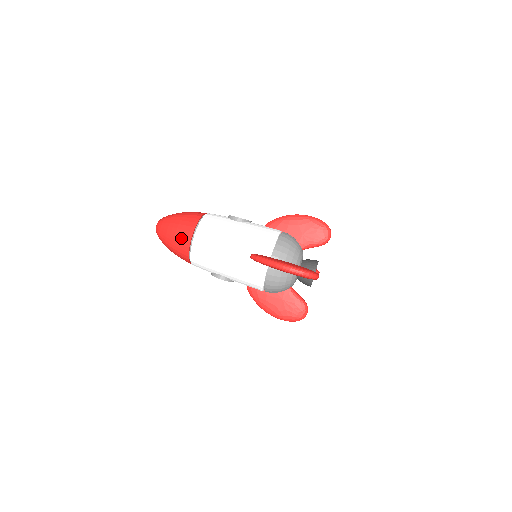
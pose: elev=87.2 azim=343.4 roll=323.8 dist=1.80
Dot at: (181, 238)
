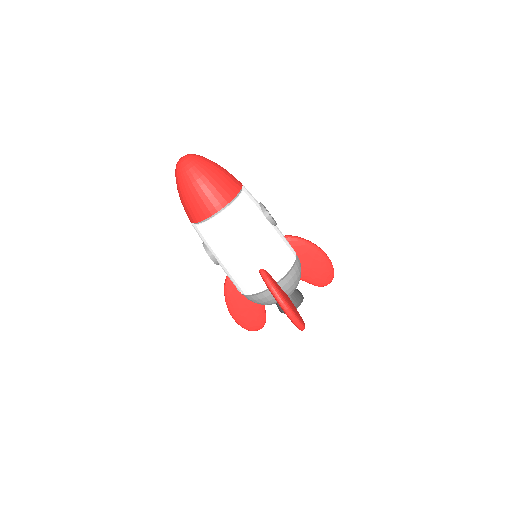
Dot at: (206, 203)
